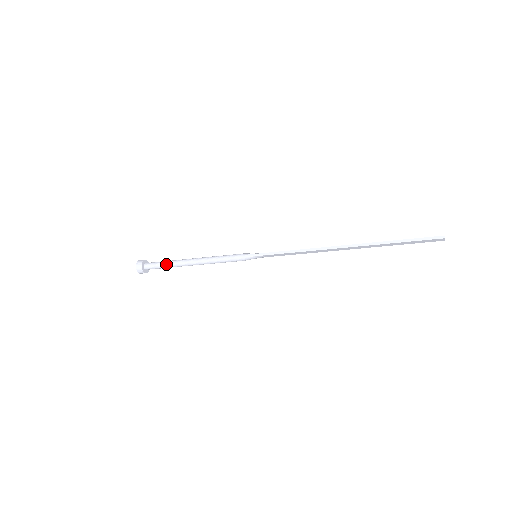
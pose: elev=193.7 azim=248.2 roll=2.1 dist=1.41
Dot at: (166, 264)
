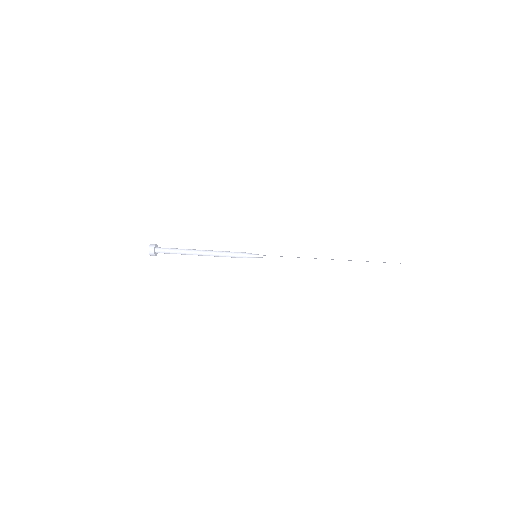
Dot at: (177, 252)
